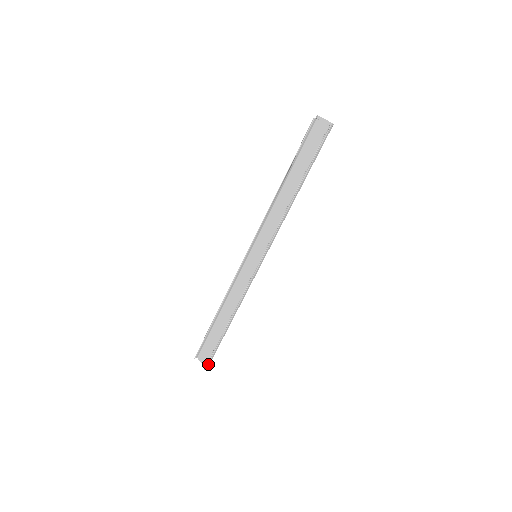
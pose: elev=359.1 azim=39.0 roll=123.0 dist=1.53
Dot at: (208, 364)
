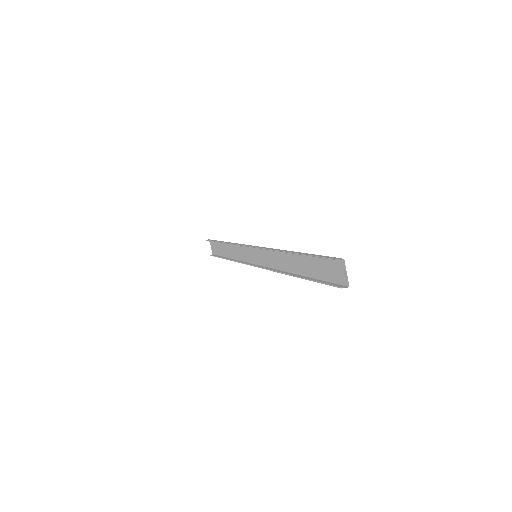
Dot at: occluded
